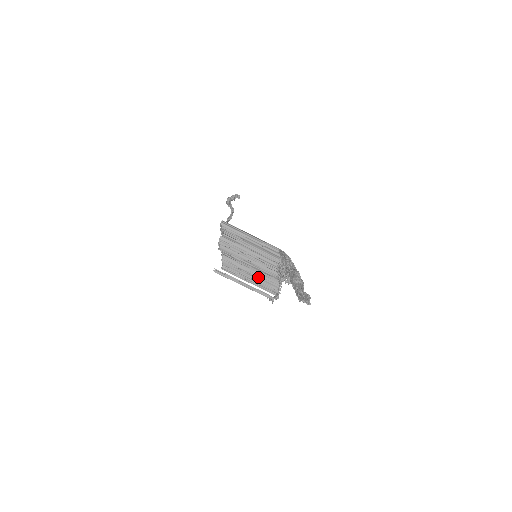
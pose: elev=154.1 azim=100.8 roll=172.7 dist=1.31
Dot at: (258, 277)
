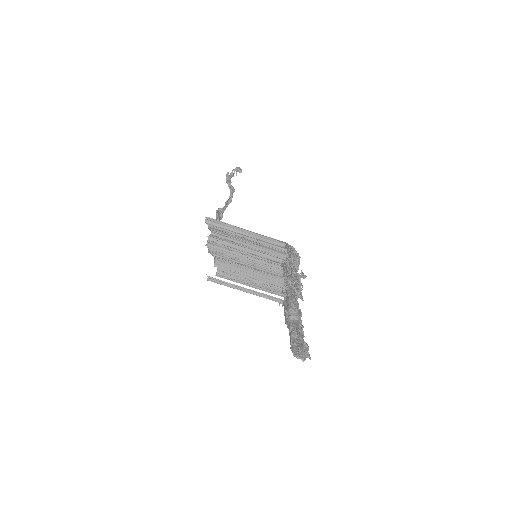
Dot at: (264, 280)
